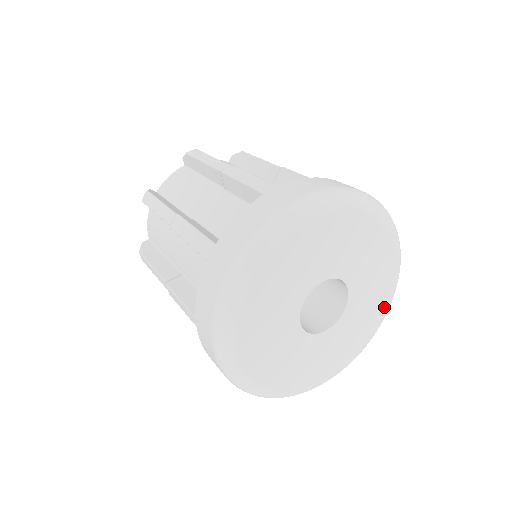
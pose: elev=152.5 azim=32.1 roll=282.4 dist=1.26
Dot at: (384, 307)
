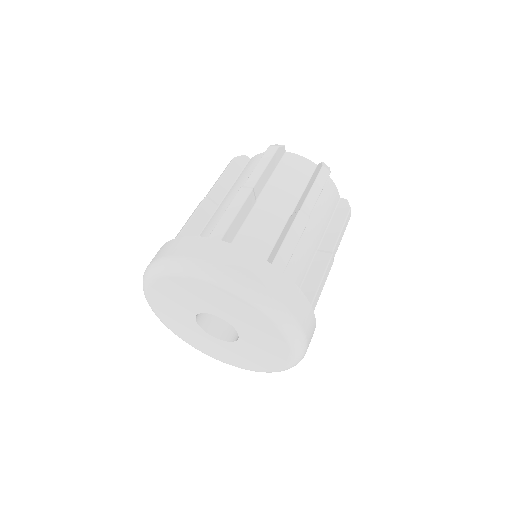
Dot at: (246, 367)
